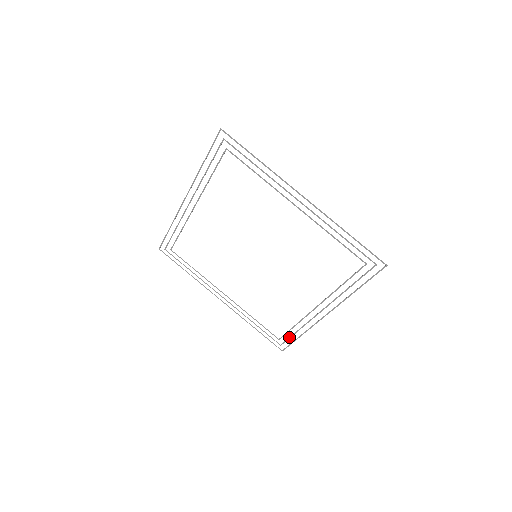
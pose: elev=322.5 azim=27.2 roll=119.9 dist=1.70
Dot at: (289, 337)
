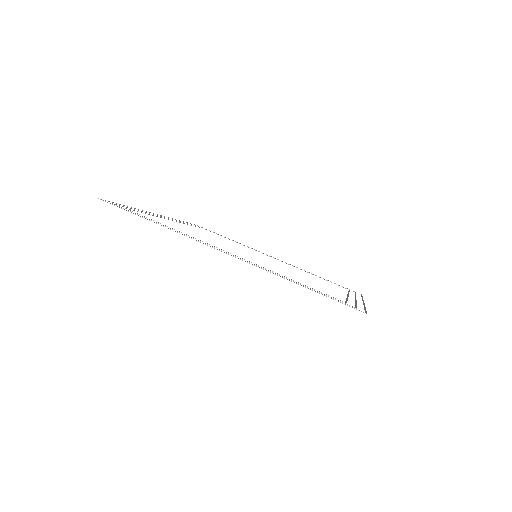
Dot at: occluded
